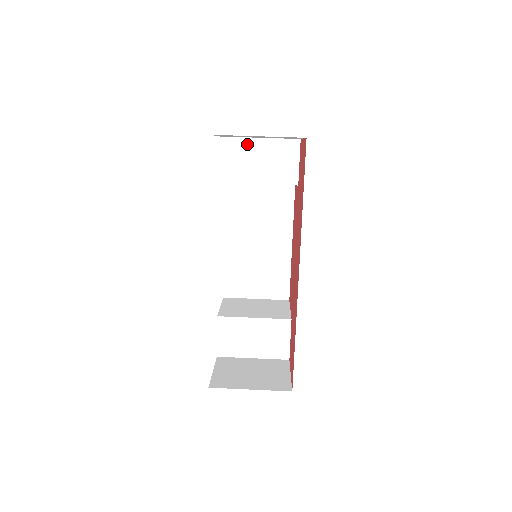
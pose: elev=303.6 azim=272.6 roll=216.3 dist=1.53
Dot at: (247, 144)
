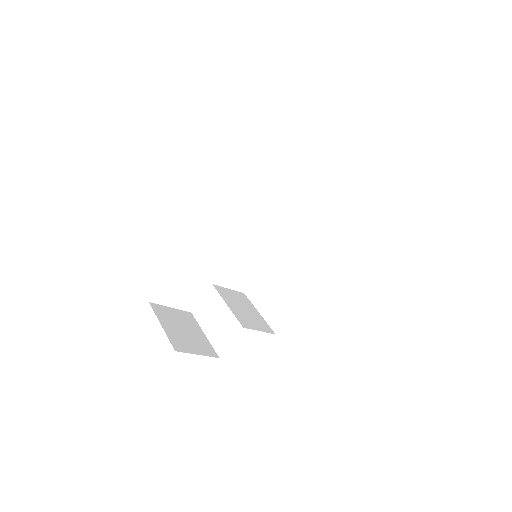
Dot at: (318, 177)
